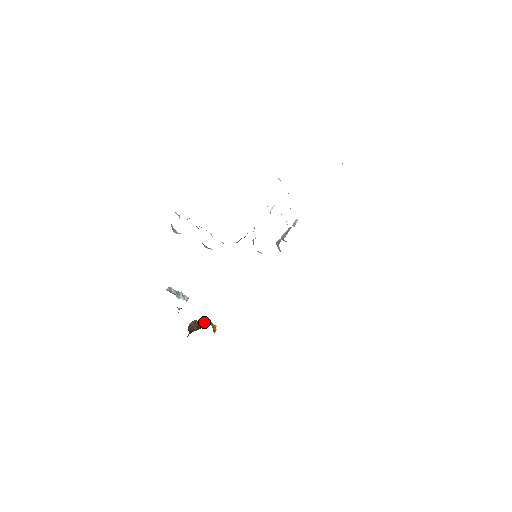
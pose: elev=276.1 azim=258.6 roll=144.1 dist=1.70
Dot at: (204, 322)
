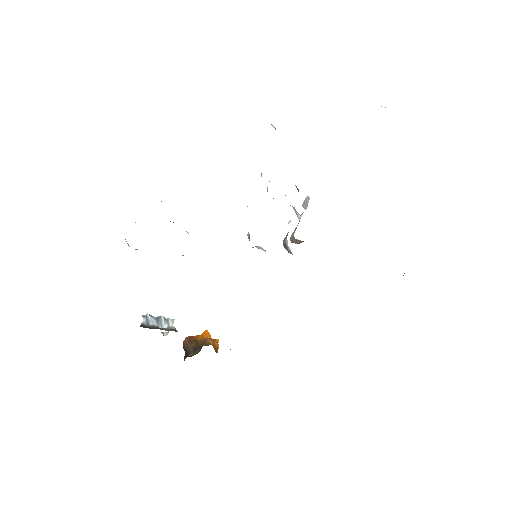
Dot at: (201, 342)
